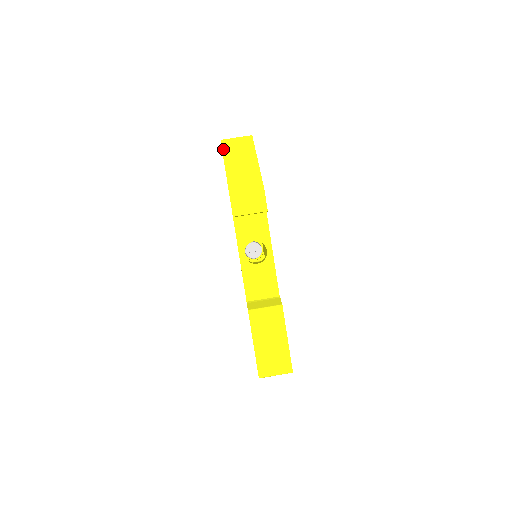
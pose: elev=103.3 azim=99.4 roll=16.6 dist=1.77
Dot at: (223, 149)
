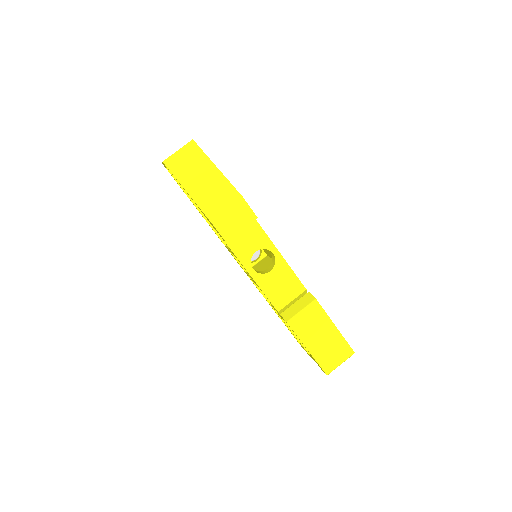
Dot at: (172, 171)
